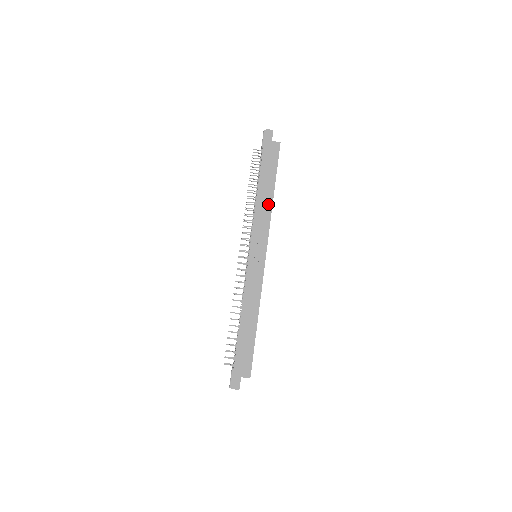
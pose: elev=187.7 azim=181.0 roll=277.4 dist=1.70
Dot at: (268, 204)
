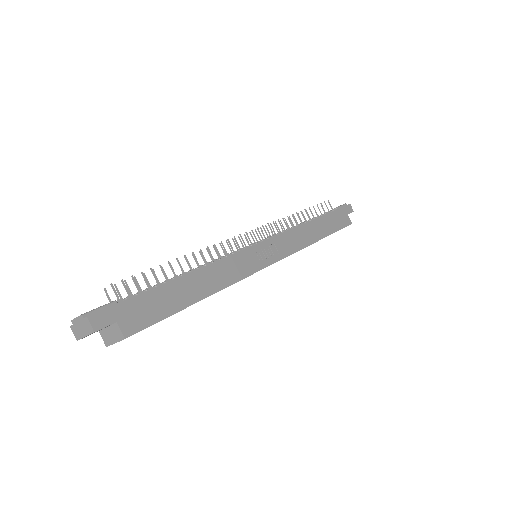
Dot at: (310, 238)
